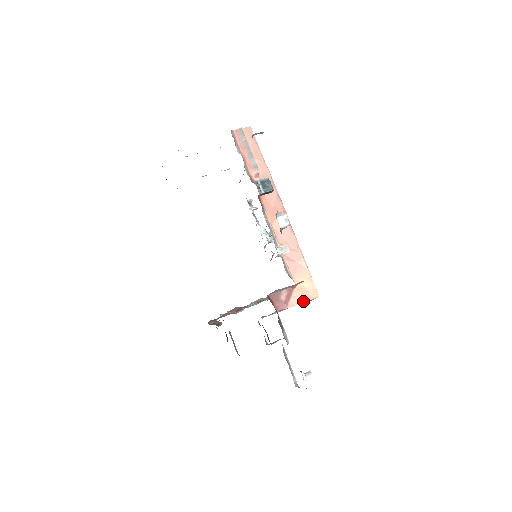
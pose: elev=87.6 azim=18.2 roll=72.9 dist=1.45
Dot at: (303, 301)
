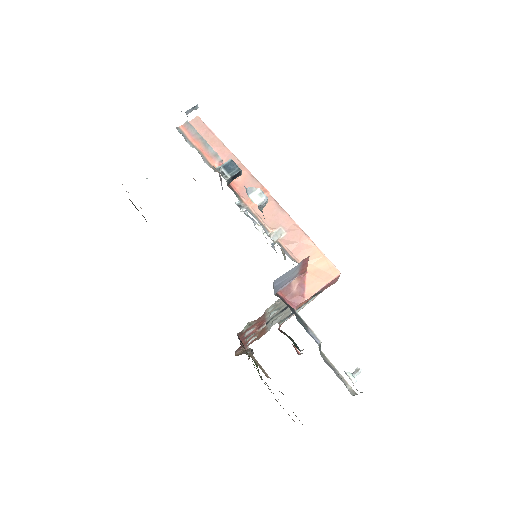
Dot at: (322, 285)
